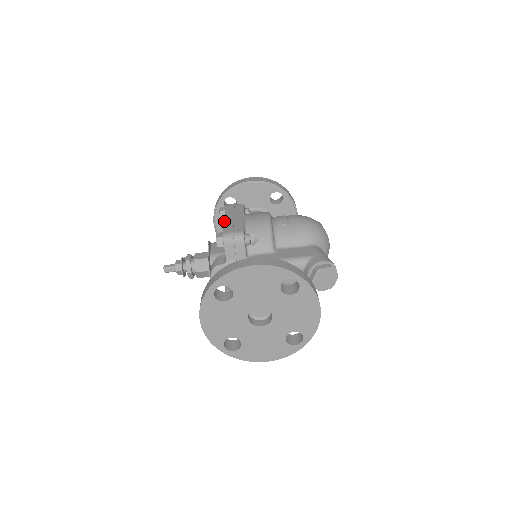
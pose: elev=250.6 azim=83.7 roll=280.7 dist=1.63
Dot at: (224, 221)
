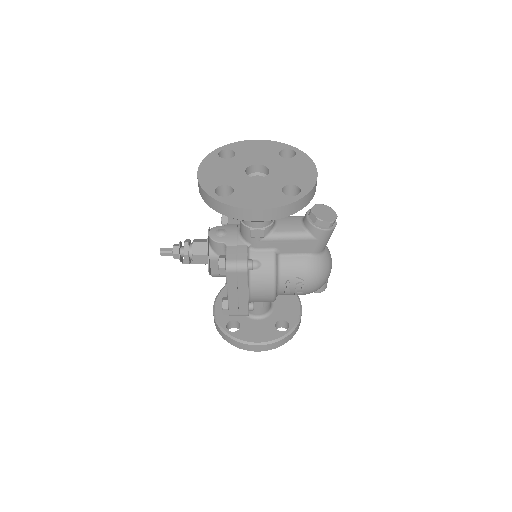
Dot at: occluded
